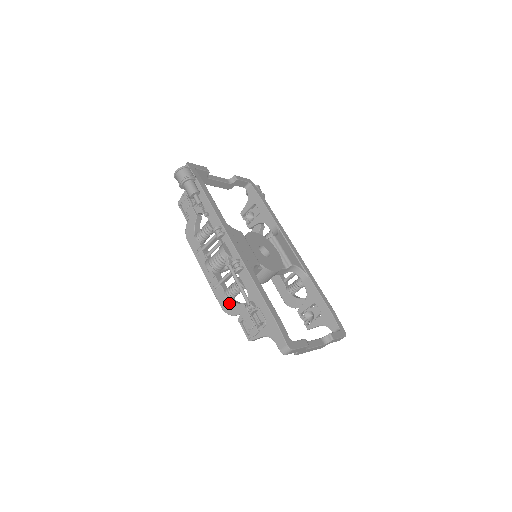
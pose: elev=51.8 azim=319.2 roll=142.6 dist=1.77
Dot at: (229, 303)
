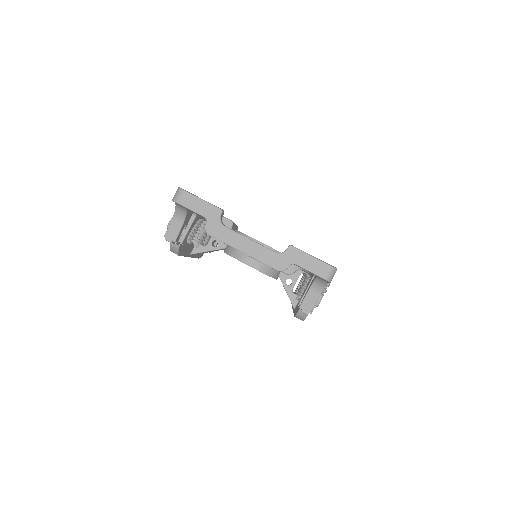
Dot at: occluded
